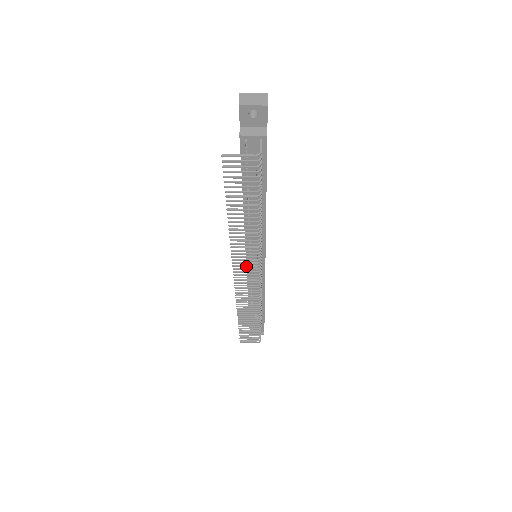
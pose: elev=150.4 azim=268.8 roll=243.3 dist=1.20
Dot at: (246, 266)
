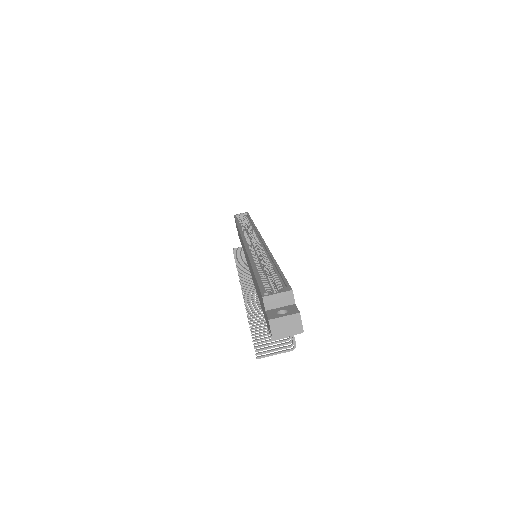
Dot at: (255, 289)
